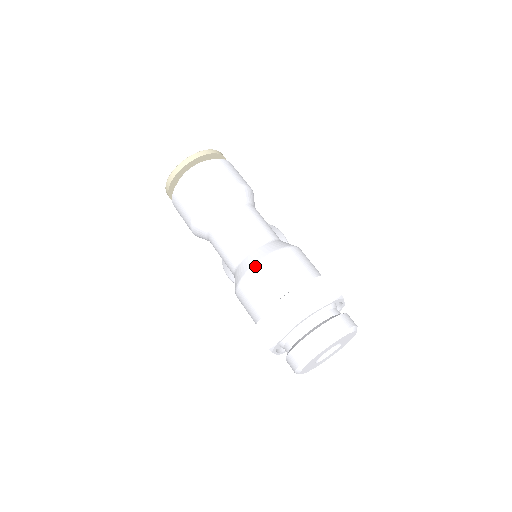
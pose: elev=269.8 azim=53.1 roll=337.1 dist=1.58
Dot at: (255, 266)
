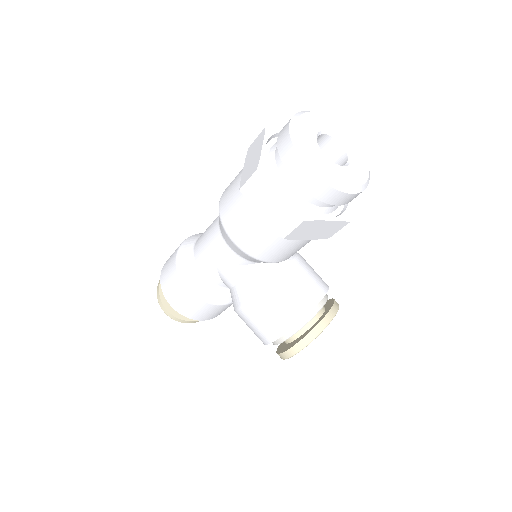
Dot at: (225, 189)
